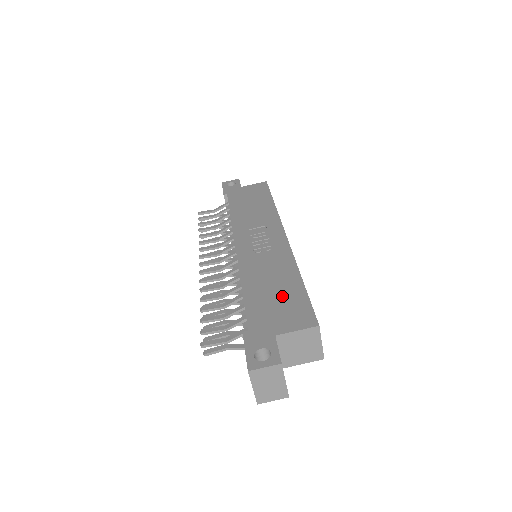
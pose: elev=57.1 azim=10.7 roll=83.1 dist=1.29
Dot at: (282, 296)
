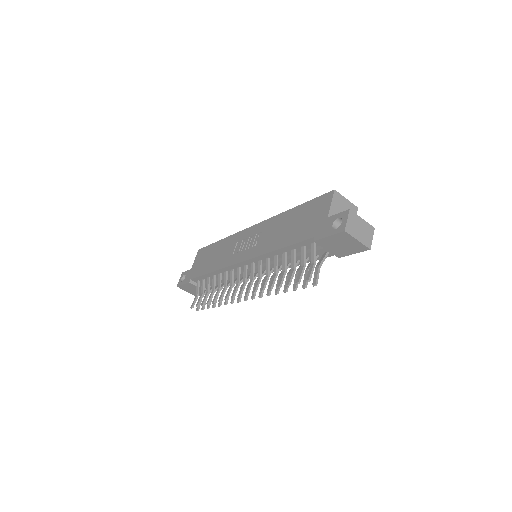
Dot at: (300, 218)
